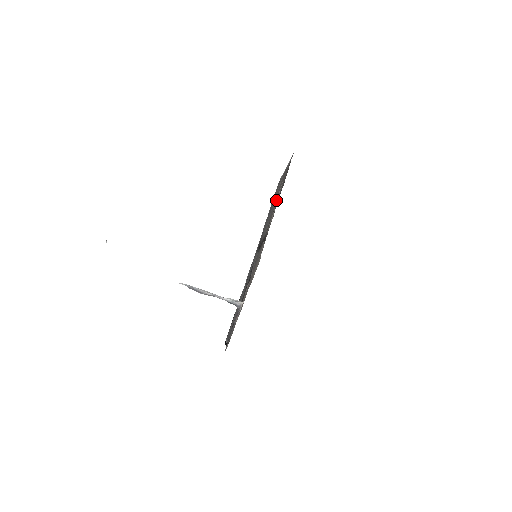
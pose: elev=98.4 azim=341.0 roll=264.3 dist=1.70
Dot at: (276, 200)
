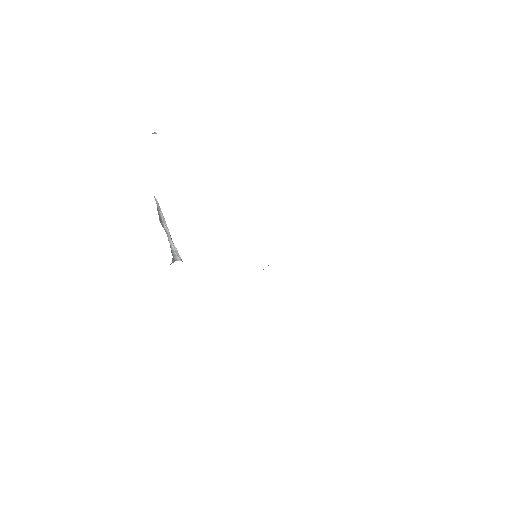
Dot at: occluded
